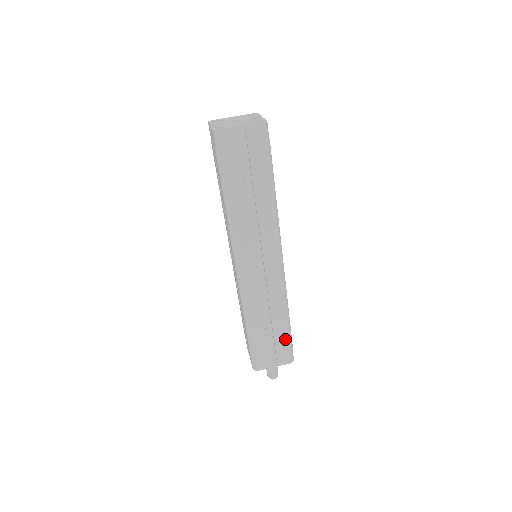
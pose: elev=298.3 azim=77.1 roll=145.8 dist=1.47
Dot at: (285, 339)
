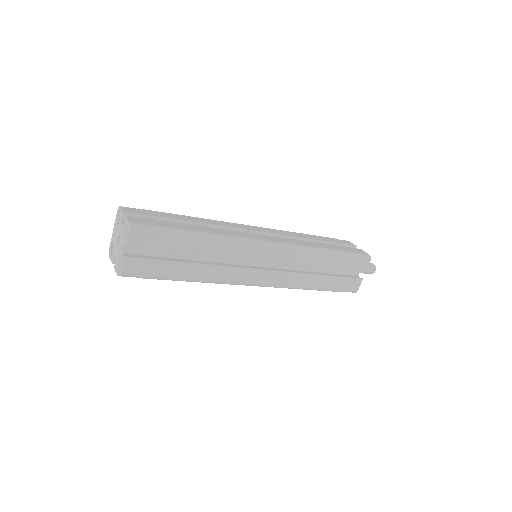
Dot at: (346, 260)
